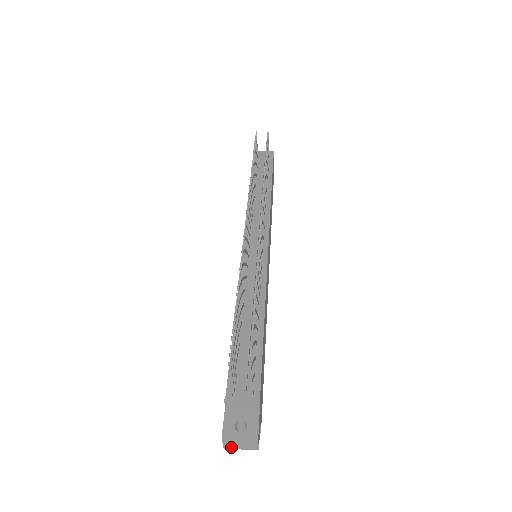
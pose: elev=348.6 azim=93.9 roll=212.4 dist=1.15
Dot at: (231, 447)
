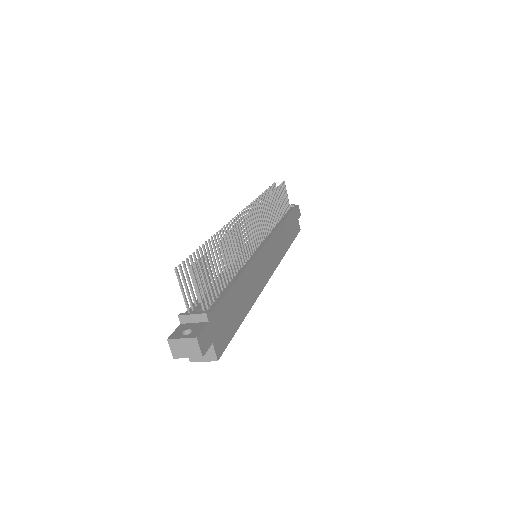
Dot at: (179, 355)
